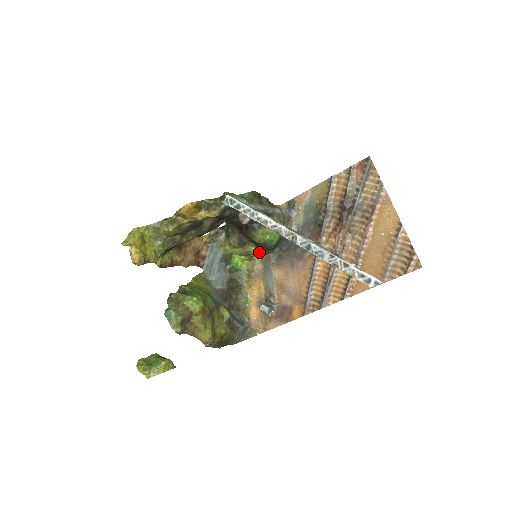
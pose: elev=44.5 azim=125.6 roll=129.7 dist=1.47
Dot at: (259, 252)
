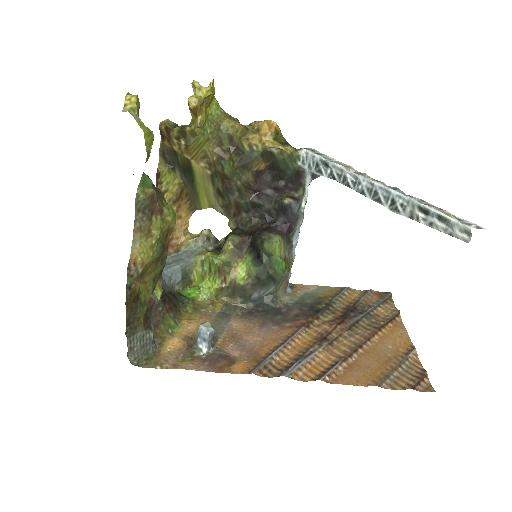
Dot at: (243, 278)
